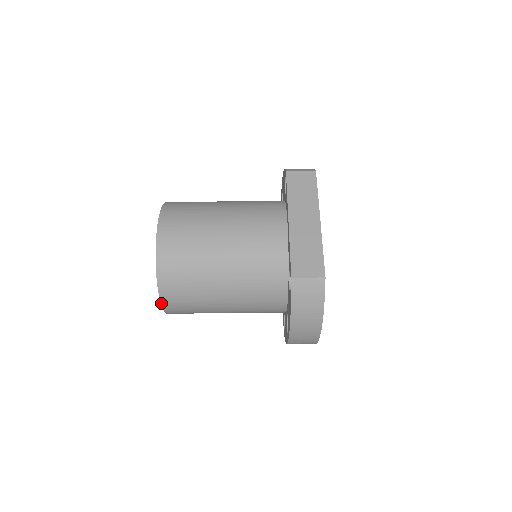
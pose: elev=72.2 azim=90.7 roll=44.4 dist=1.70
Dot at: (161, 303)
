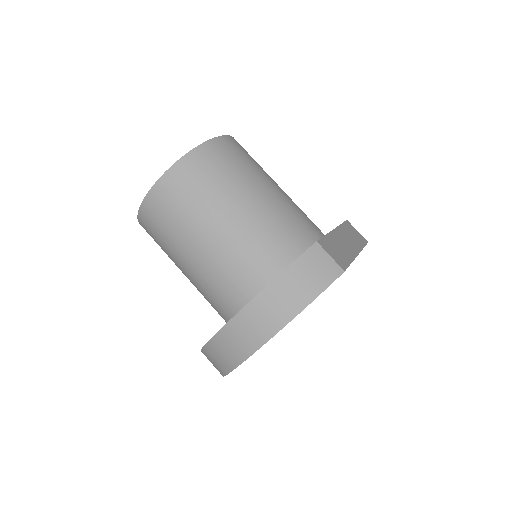
Dot at: (163, 175)
